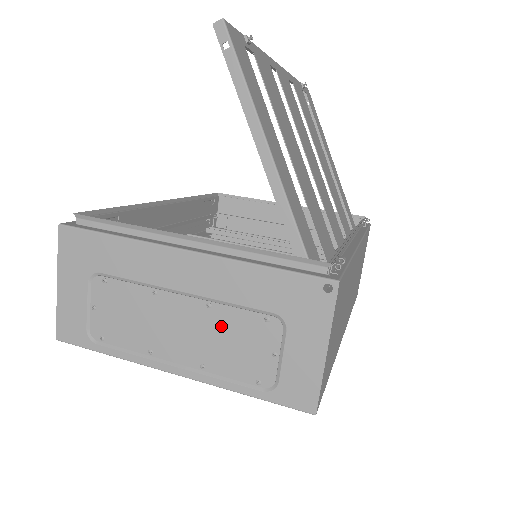
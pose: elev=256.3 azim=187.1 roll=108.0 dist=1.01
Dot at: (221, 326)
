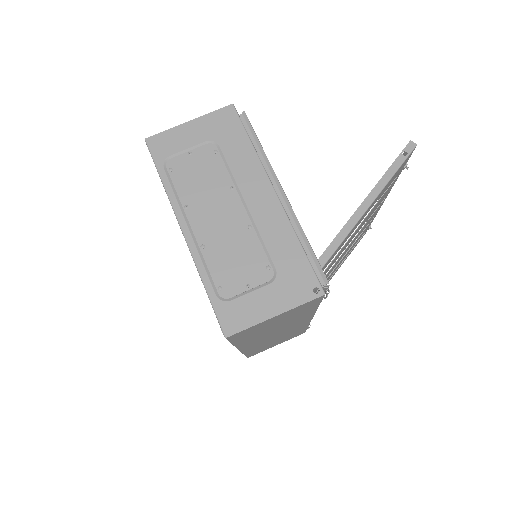
Dot at: (241, 242)
